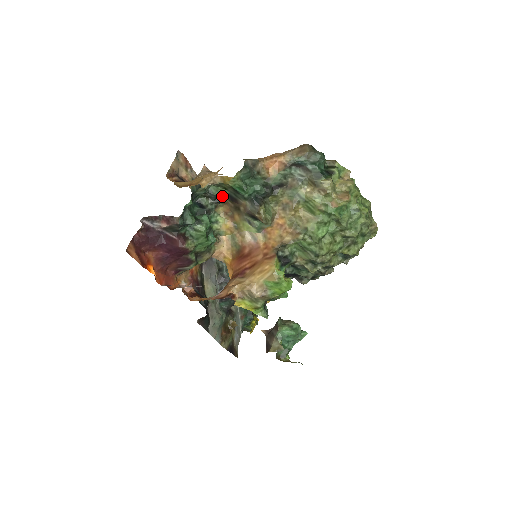
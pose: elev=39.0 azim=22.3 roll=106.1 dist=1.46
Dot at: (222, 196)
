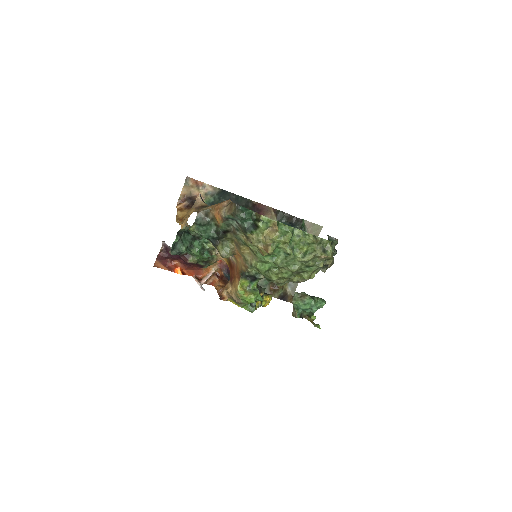
Dot at: occluded
